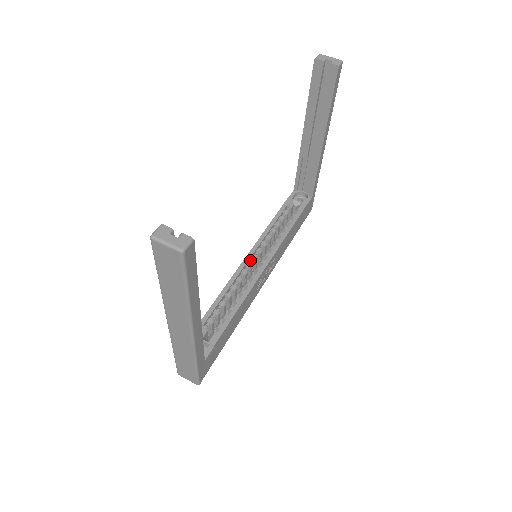
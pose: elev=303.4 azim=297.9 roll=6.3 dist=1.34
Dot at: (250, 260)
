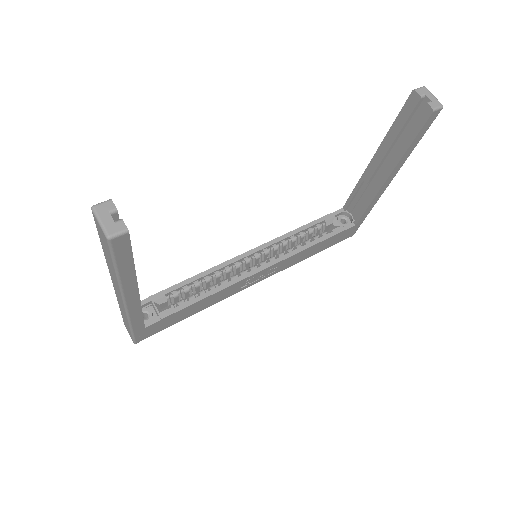
Dot at: (251, 256)
